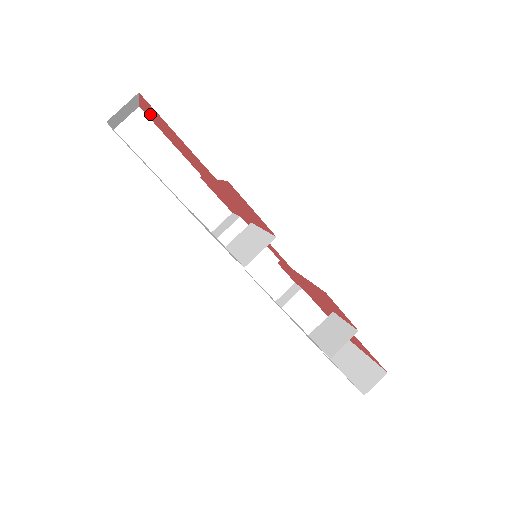
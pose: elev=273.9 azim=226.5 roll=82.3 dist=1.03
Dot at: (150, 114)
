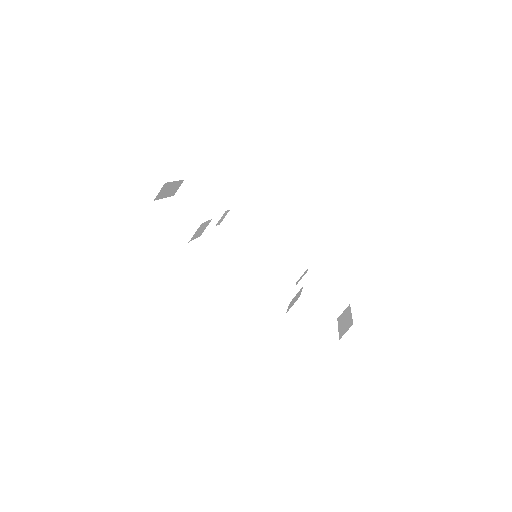
Dot at: occluded
